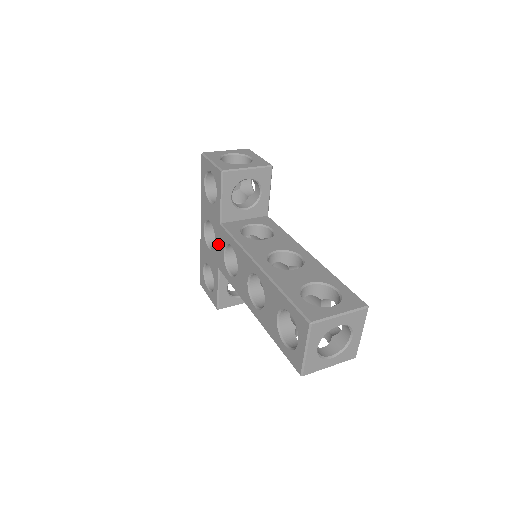
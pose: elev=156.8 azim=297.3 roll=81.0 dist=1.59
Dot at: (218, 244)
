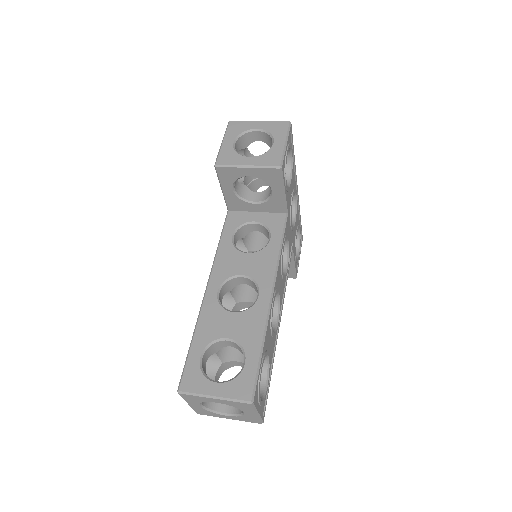
Dot at: occluded
